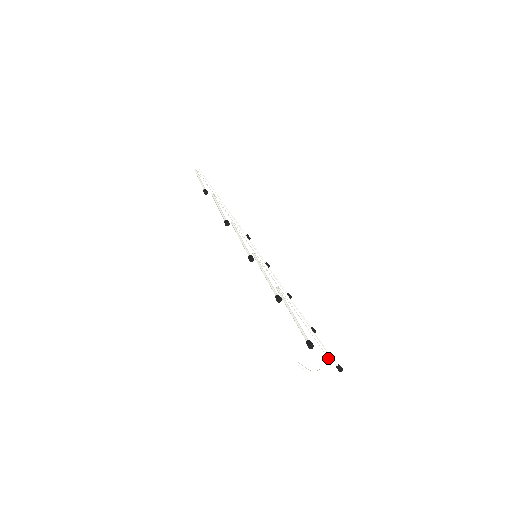
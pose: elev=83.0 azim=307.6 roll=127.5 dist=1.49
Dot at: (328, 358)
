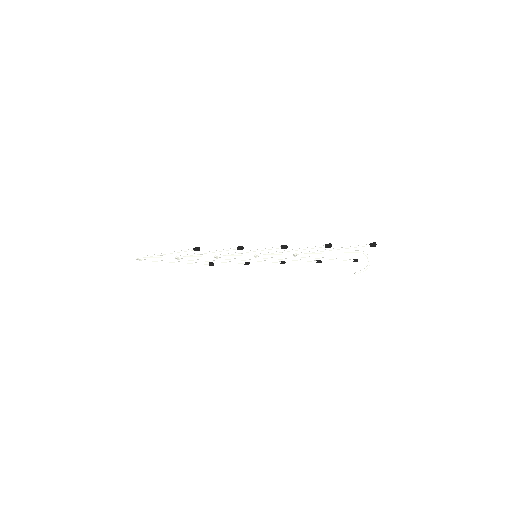
Dot at: (364, 252)
